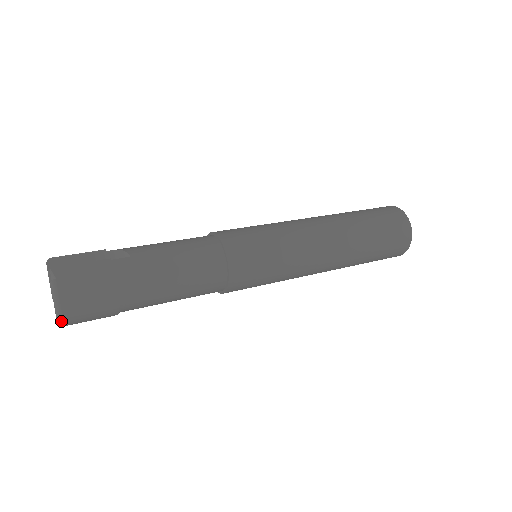
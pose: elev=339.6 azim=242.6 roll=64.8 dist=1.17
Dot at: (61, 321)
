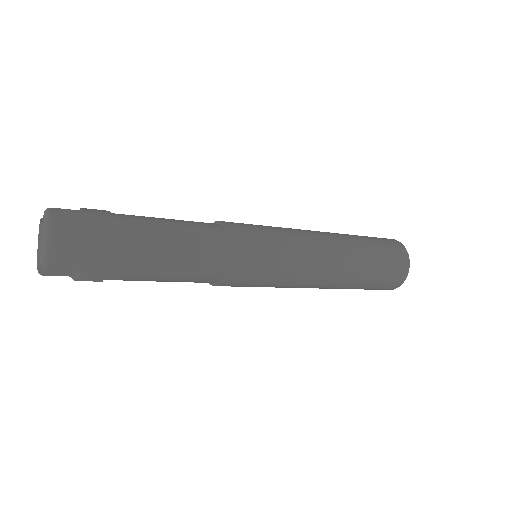
Dot at: (48, 251)
